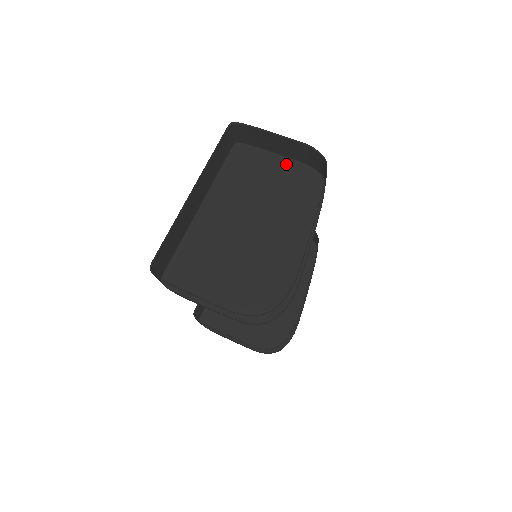
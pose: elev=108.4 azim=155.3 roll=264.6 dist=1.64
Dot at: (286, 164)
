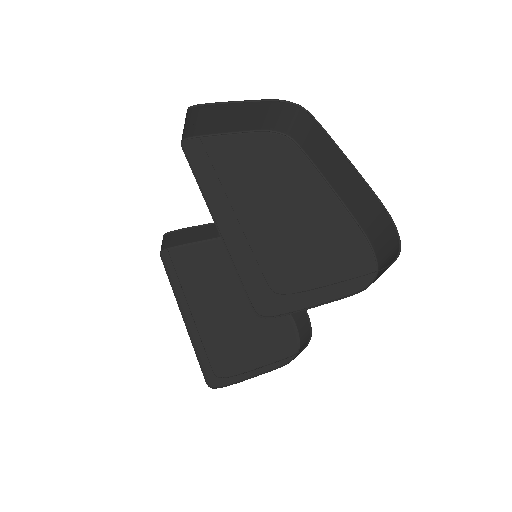
Dot at: (244, 139)
